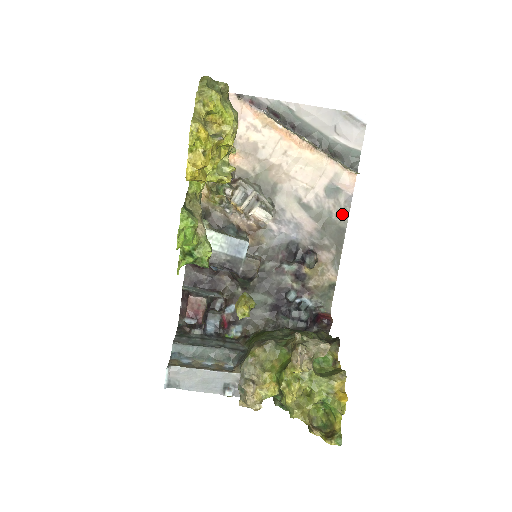
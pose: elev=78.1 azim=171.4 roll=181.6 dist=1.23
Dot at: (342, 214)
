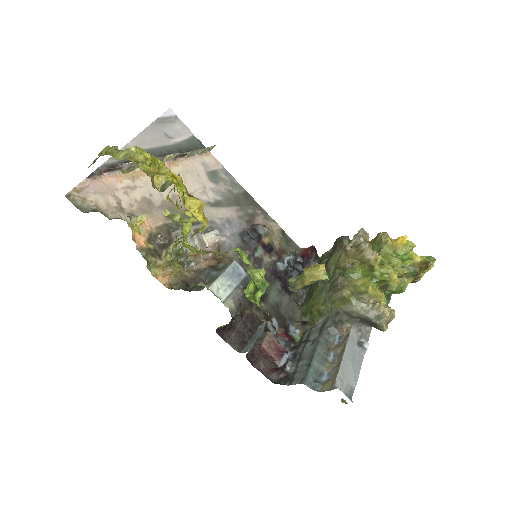
Dot at: (234, 185)
